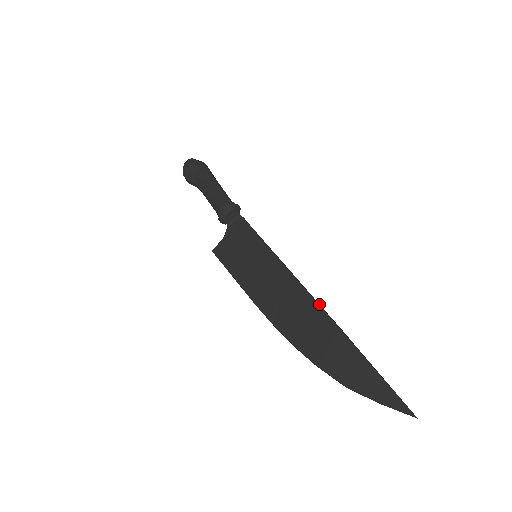
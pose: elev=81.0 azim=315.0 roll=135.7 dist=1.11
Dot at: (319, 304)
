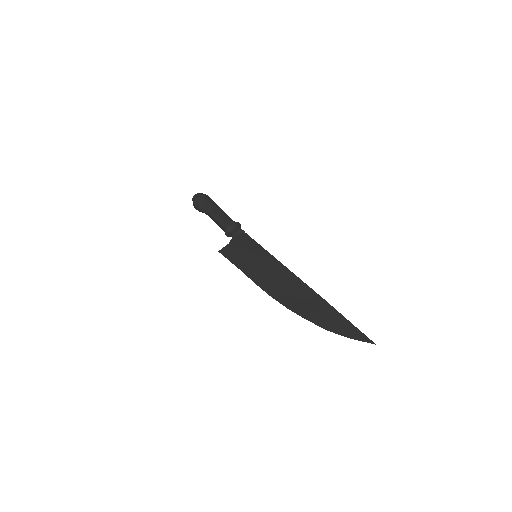
Dot at: (306, 285)
